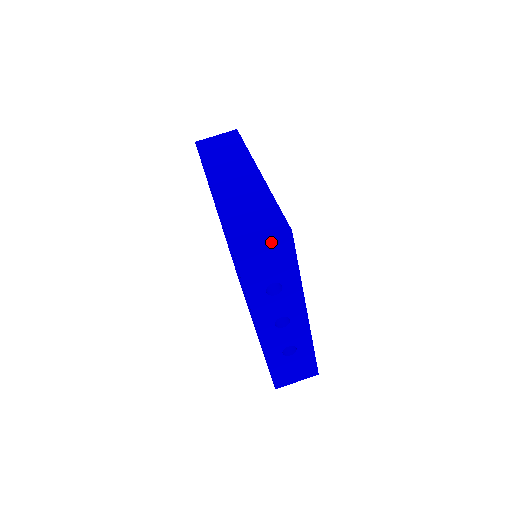
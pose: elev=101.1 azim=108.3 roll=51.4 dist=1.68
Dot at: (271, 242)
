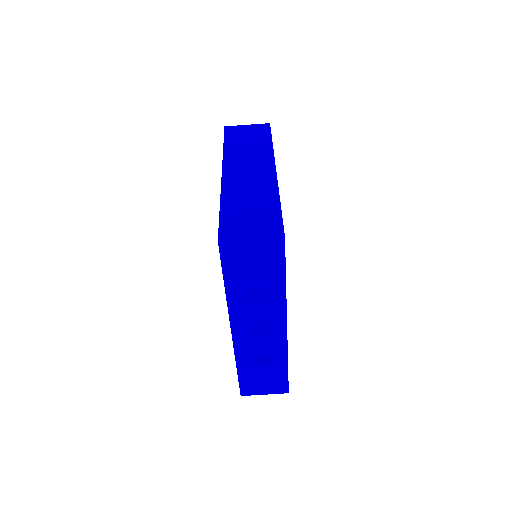
Dot at: (261, 243)
